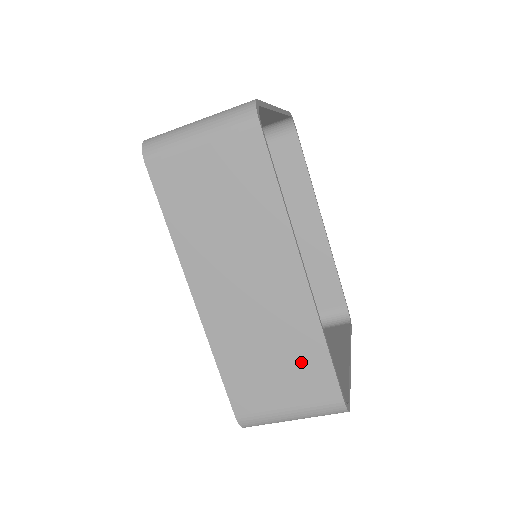
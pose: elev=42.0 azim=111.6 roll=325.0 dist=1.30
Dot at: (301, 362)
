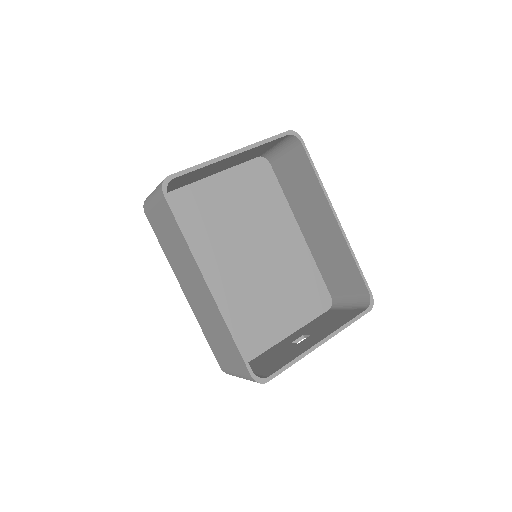
Dot at: (228, 344)
